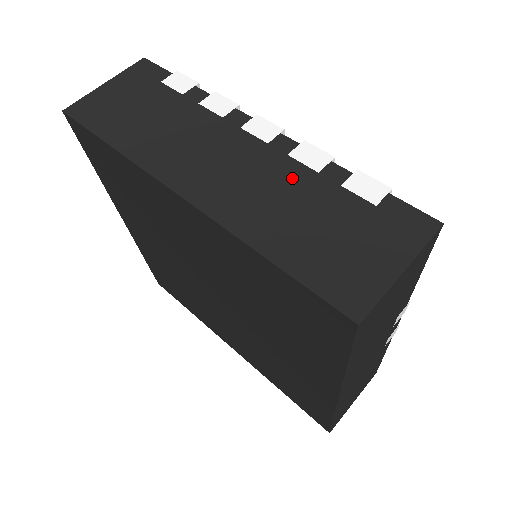
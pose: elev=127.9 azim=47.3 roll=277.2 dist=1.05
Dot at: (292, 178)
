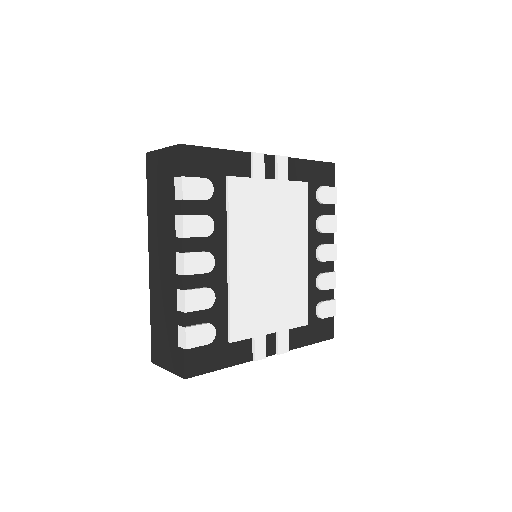
Dot at: (171, 300)
